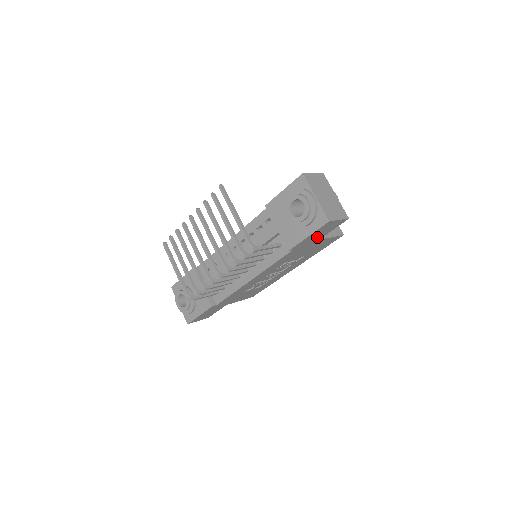
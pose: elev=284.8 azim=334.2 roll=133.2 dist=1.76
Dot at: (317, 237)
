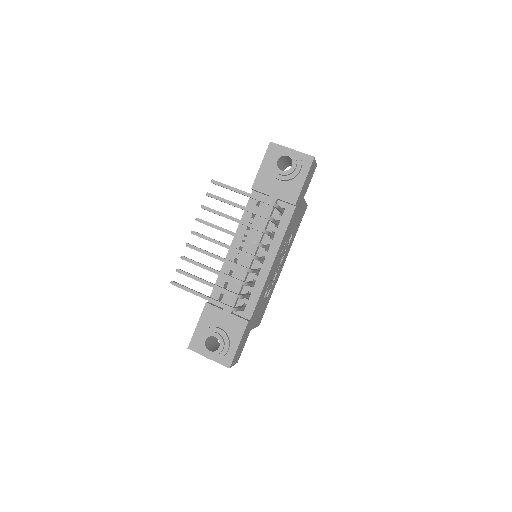
Dot at: (304, 191)
